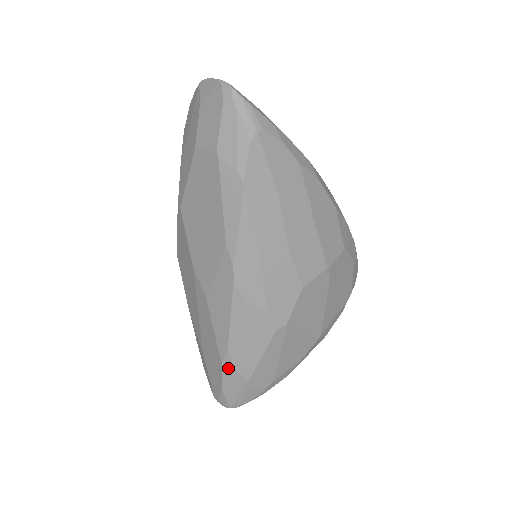
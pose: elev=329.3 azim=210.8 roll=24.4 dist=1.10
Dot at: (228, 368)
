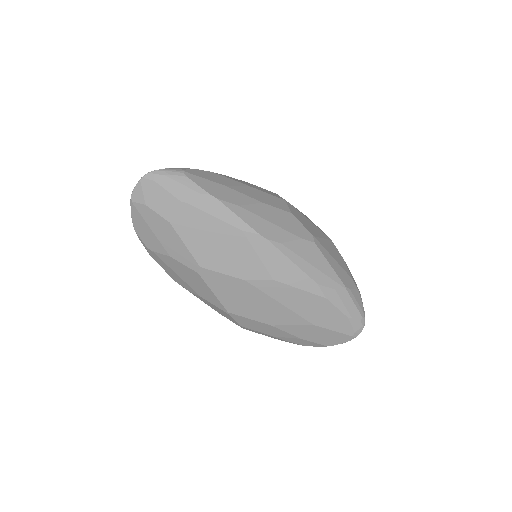
Dot at: (331, 295)
